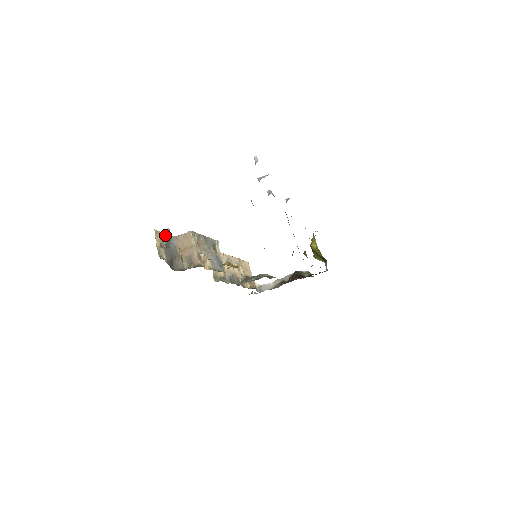
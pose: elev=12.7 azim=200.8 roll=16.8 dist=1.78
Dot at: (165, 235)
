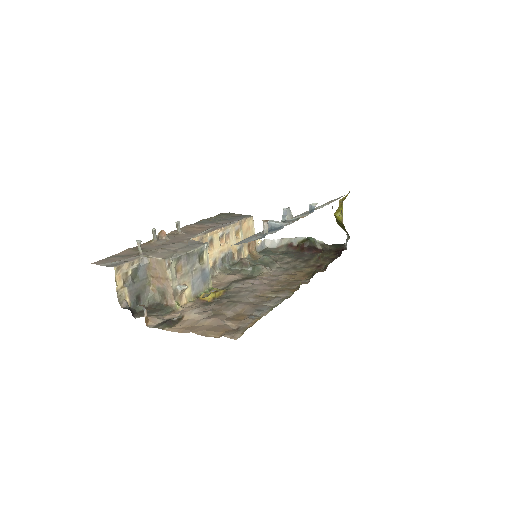
Dot at: (131, 263)
